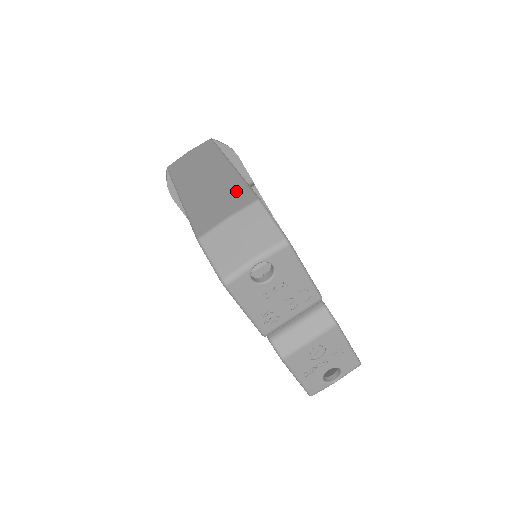
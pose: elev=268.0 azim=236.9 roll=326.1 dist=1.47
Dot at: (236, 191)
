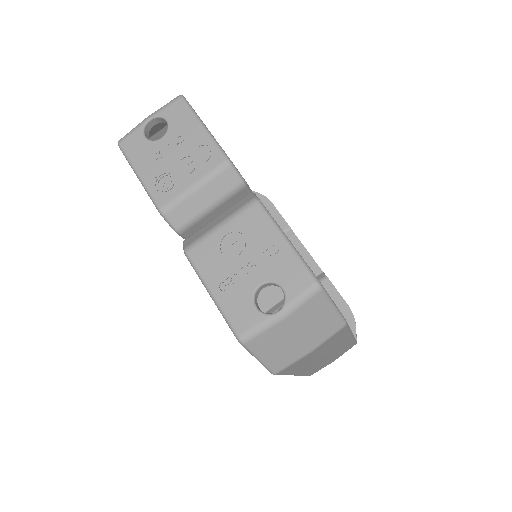
Dot at: occluded
